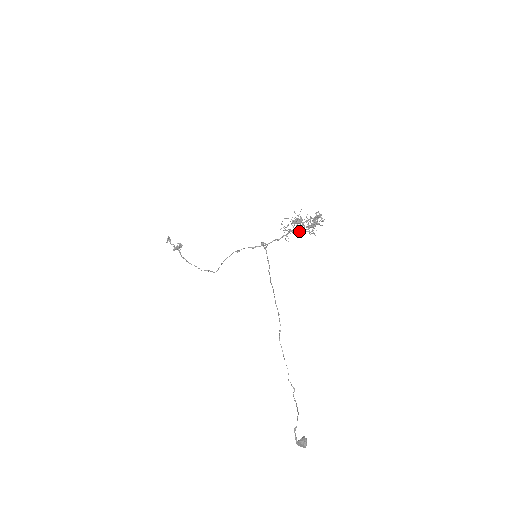
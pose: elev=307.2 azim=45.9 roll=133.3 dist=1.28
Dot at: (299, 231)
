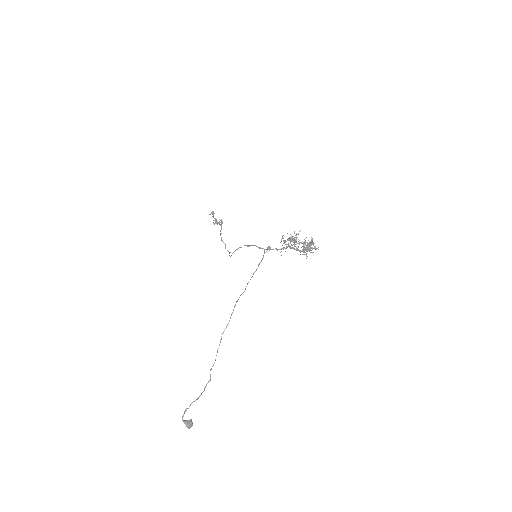
Dot at: (295, 249)
